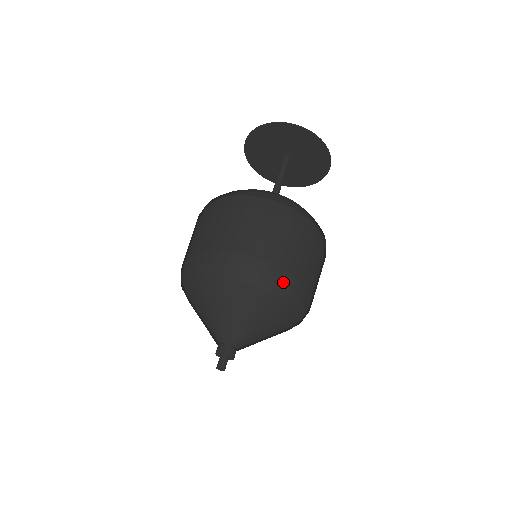
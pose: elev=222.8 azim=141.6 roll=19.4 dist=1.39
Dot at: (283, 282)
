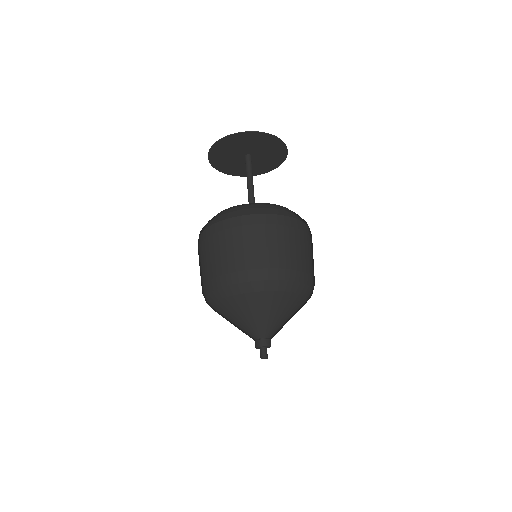
Dot at: (243, 280)
